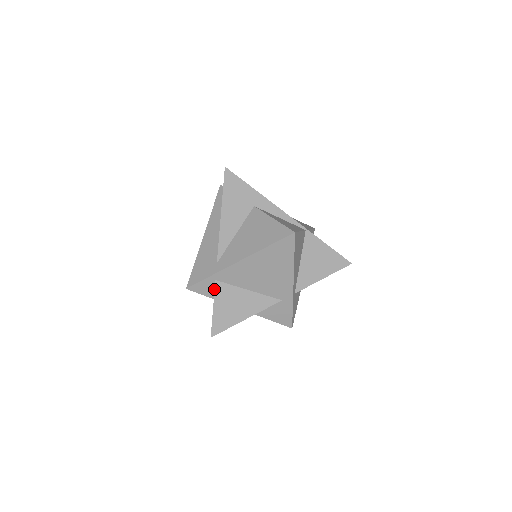
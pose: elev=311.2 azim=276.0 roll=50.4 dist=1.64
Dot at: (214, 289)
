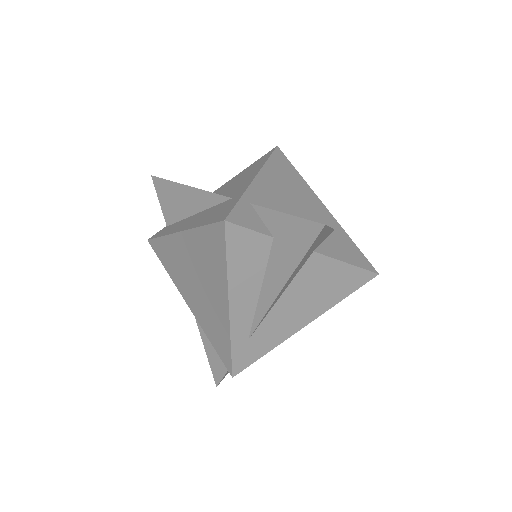
Dot at: (258, 219)
